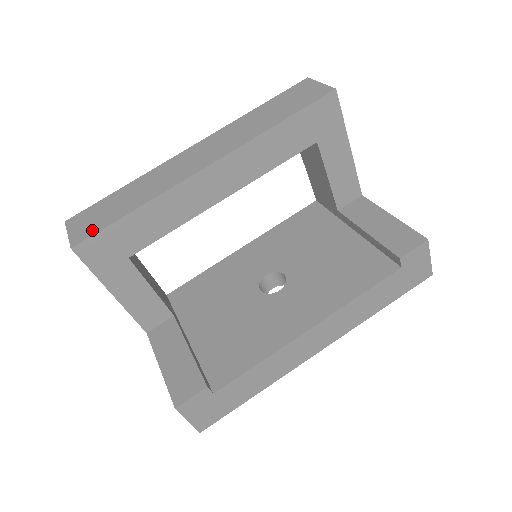
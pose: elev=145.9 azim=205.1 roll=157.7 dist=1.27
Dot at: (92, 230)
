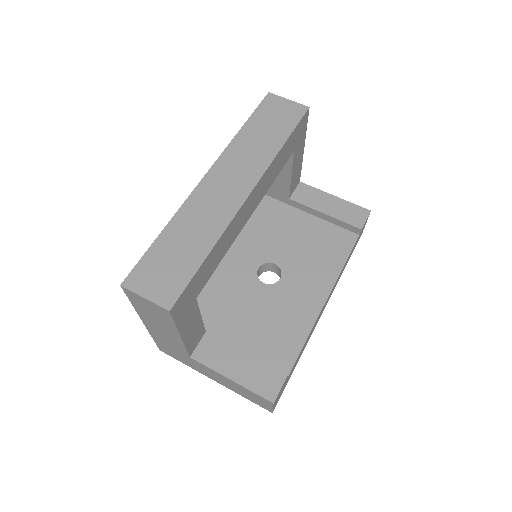
Dot at: (176, 286)
